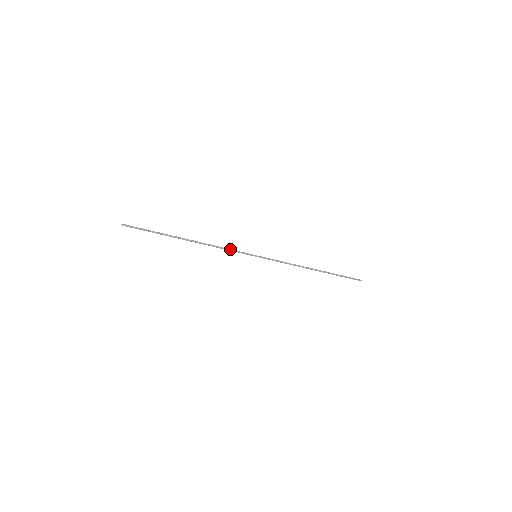
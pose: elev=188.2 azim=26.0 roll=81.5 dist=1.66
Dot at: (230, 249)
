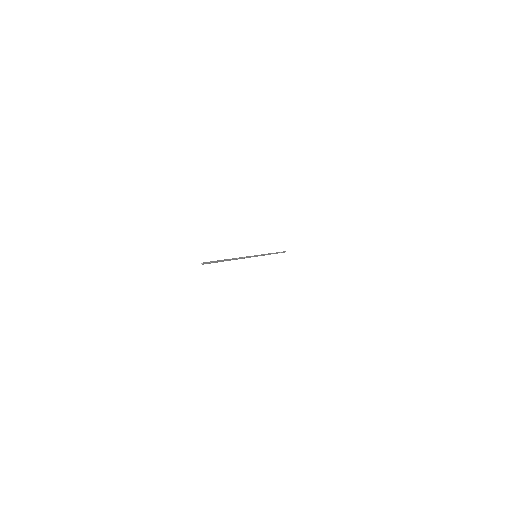
Dot at: (247, 256)
